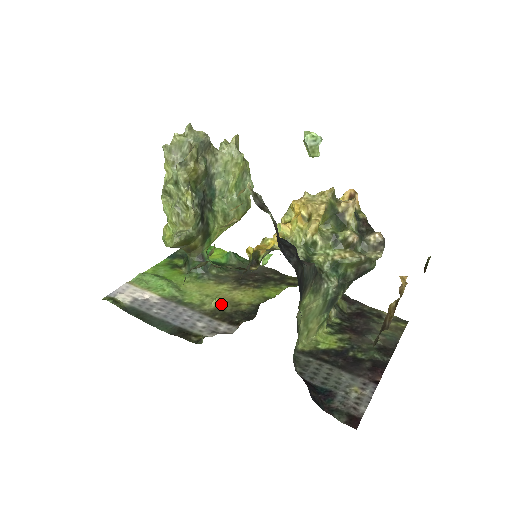
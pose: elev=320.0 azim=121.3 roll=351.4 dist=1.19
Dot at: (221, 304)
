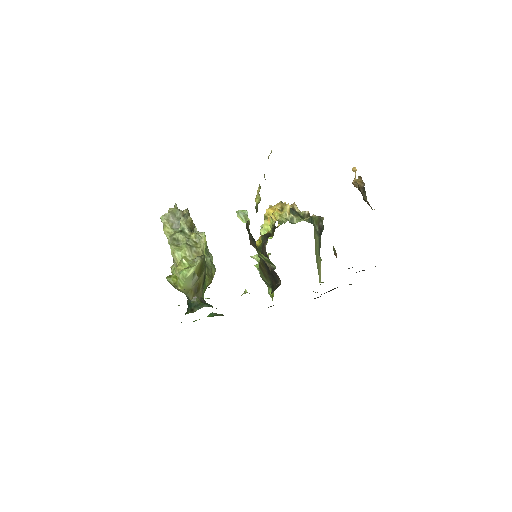
Dot at: occluded
